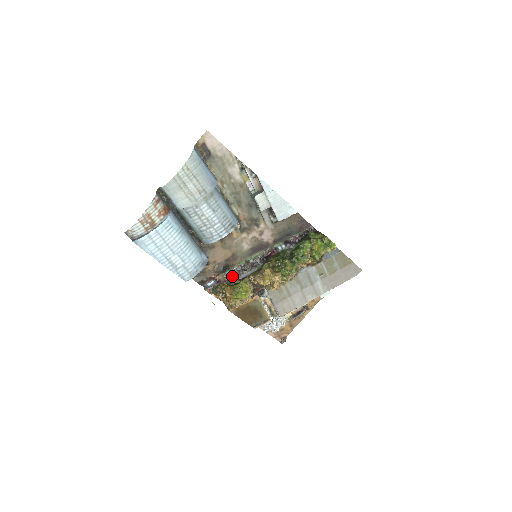
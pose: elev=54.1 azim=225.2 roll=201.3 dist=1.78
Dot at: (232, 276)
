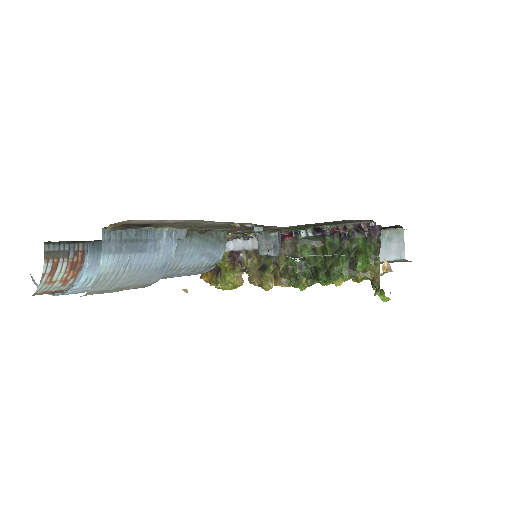
Dot at: occluded
